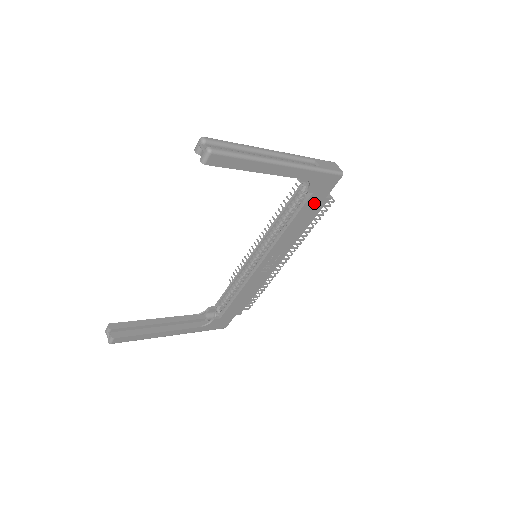
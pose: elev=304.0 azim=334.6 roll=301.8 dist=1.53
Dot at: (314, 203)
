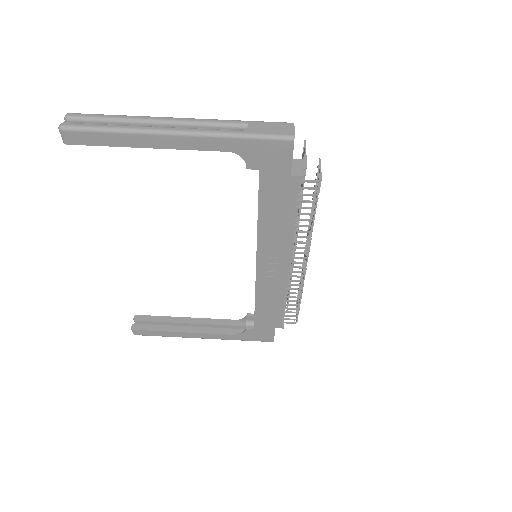
Dot at: (276, 184)
